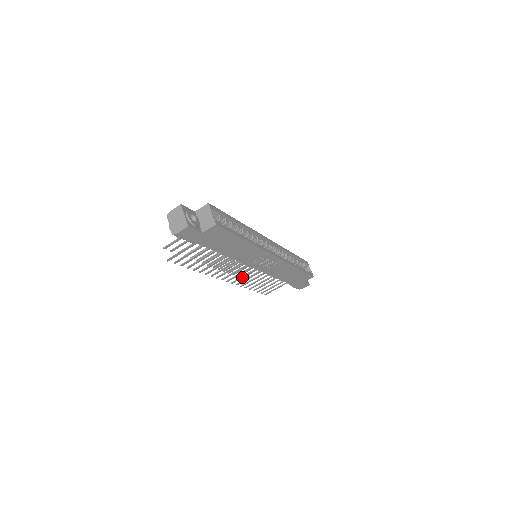
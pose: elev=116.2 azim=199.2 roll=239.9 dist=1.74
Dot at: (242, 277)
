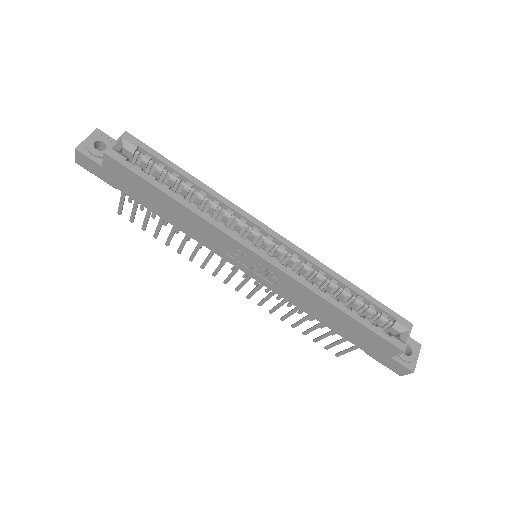
Dot at: (255, 291)
